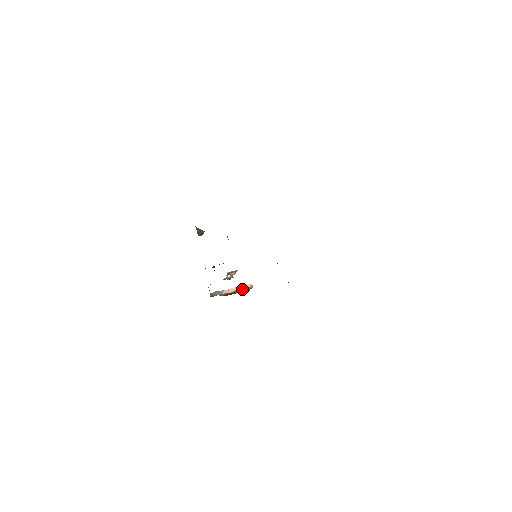
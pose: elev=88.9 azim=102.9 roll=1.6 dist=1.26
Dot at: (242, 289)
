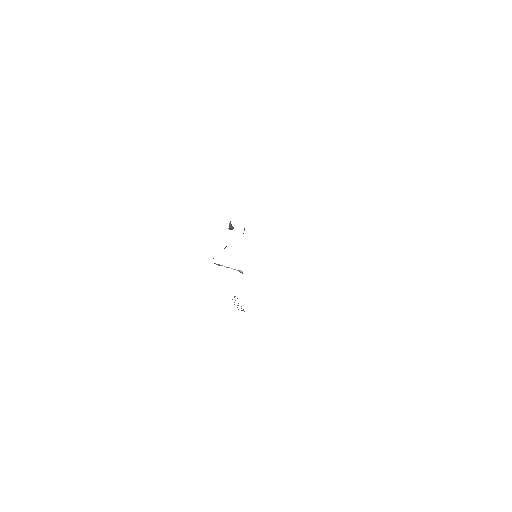
Dot at: occluded
